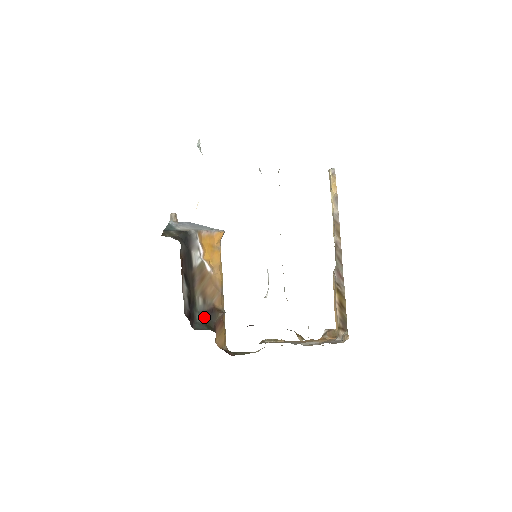
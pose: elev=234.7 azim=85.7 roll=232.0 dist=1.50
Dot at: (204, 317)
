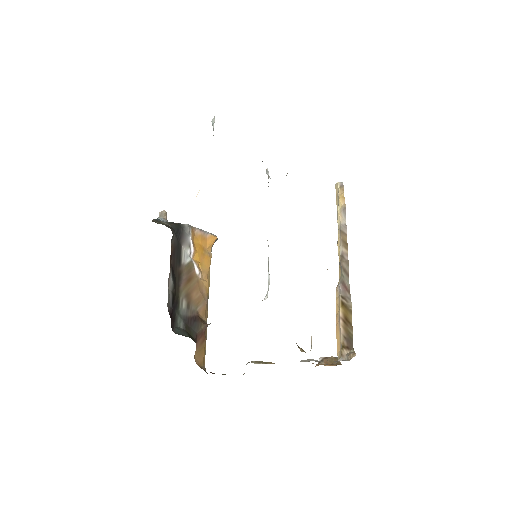
Dot at: (186, 323)
